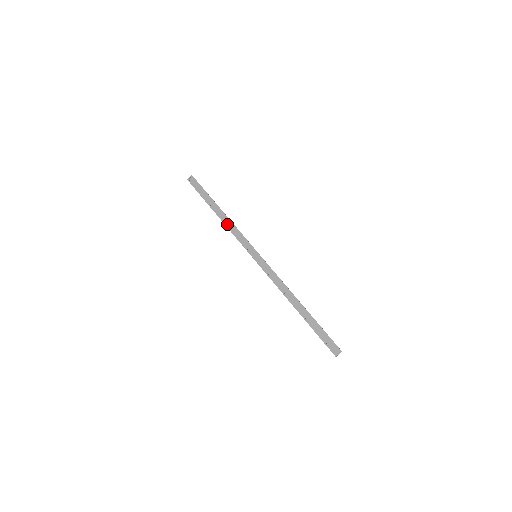
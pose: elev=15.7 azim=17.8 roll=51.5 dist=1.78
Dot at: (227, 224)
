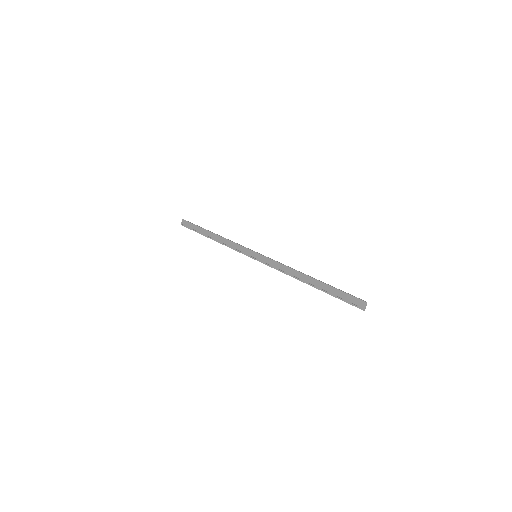
Dot at: (223, 243)
